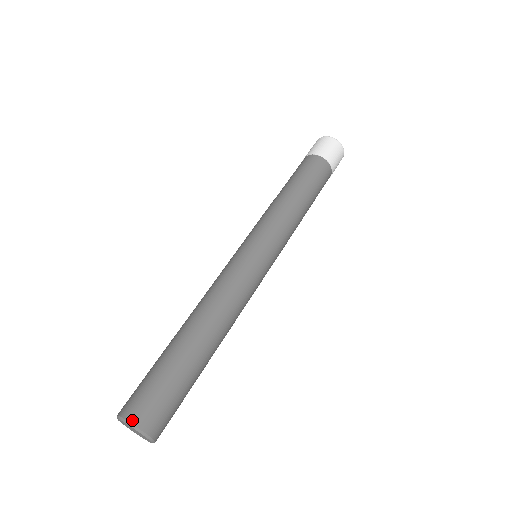
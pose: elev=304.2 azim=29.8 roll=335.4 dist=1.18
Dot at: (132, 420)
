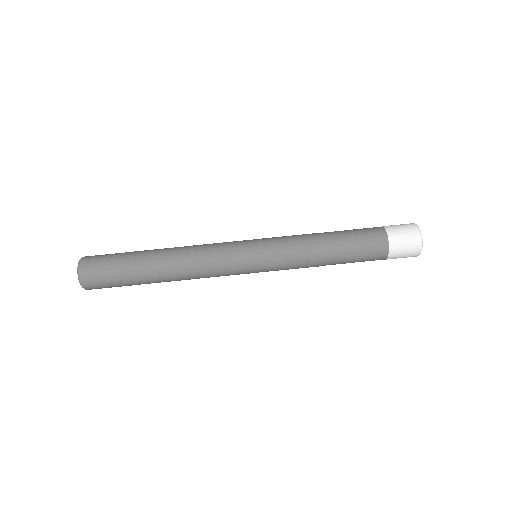
Dot at: (81, 274)
